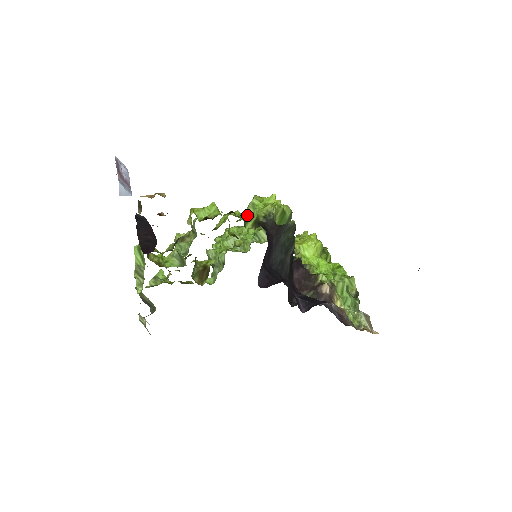
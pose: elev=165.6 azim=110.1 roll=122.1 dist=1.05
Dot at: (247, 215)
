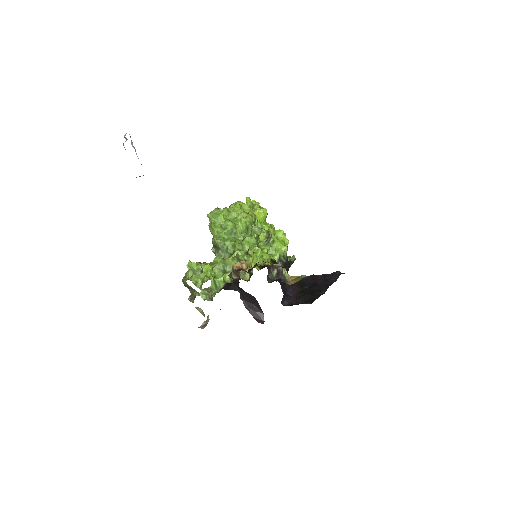
Dot at: (268, 246)
